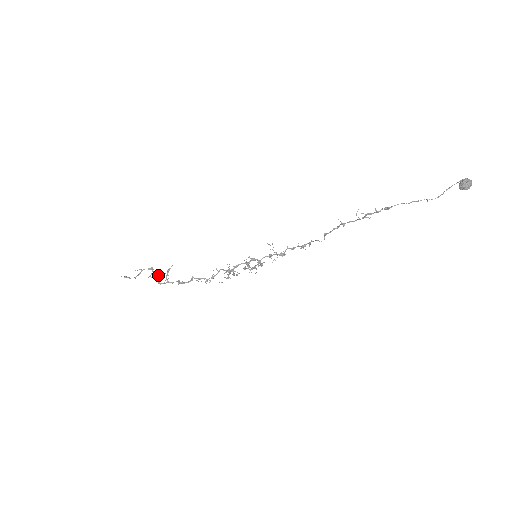
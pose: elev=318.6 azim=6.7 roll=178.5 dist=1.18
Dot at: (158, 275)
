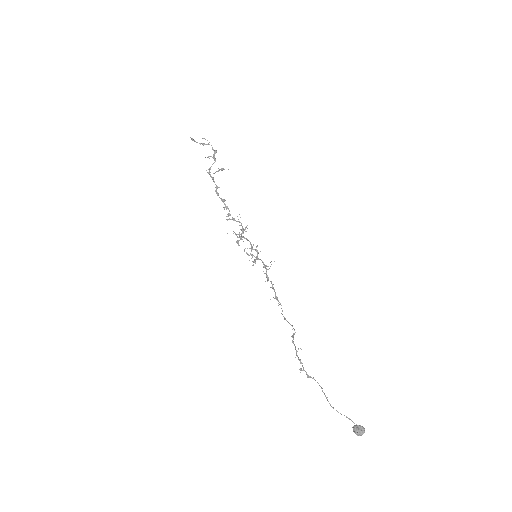
Dot at: occluded
